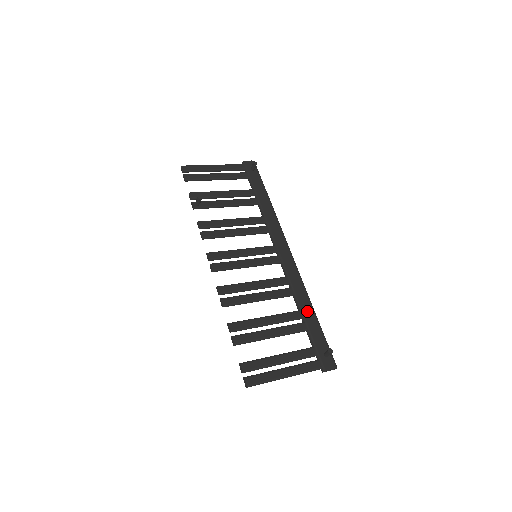
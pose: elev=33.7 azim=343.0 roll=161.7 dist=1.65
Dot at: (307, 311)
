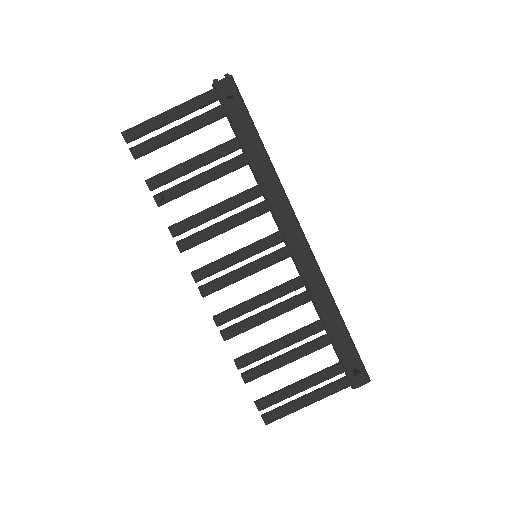
Dot at: (330, 320)
